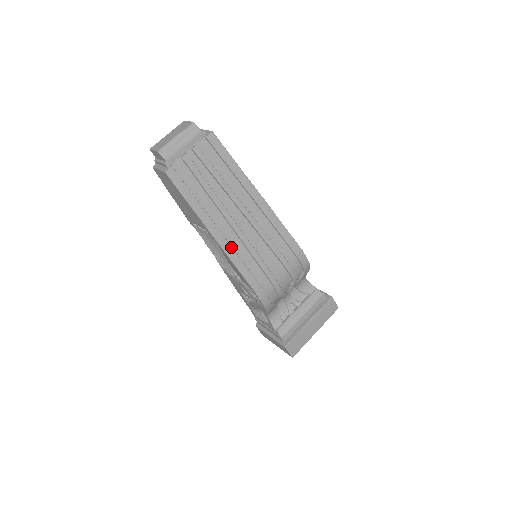
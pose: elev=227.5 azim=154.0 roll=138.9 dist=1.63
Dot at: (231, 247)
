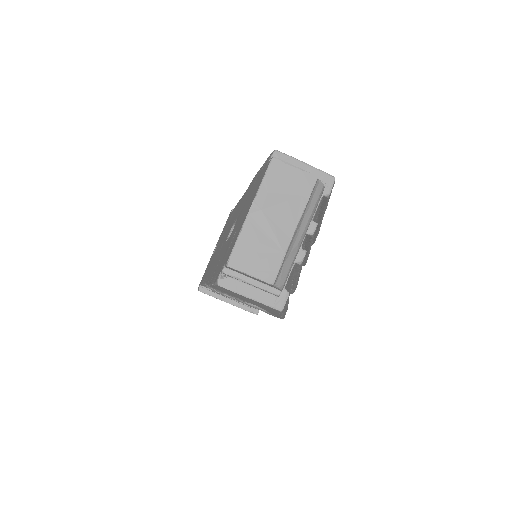
Dot at: occluded
